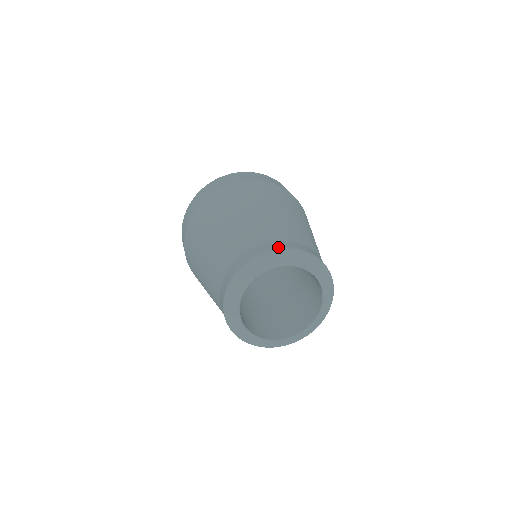
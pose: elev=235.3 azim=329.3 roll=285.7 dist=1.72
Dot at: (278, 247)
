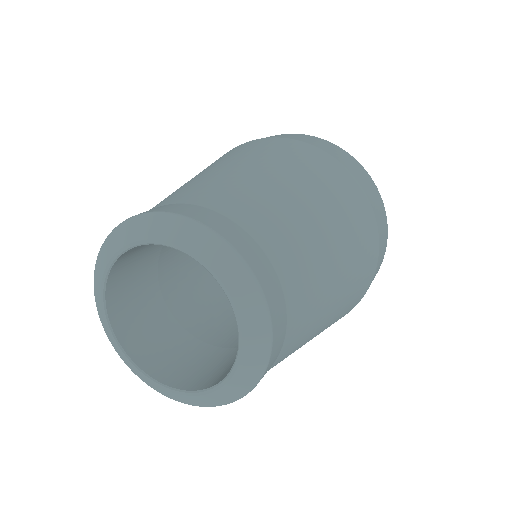
Dot at: (216, 226)
